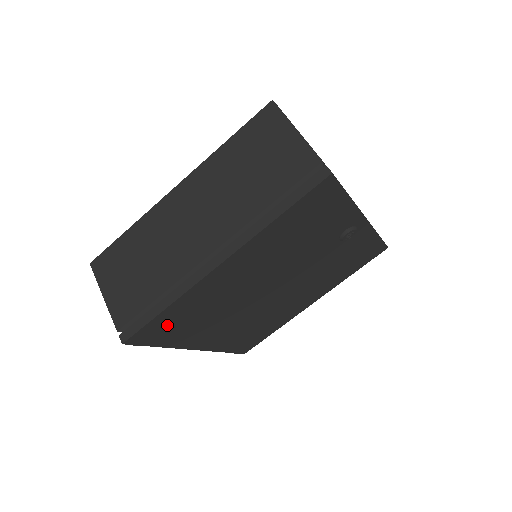
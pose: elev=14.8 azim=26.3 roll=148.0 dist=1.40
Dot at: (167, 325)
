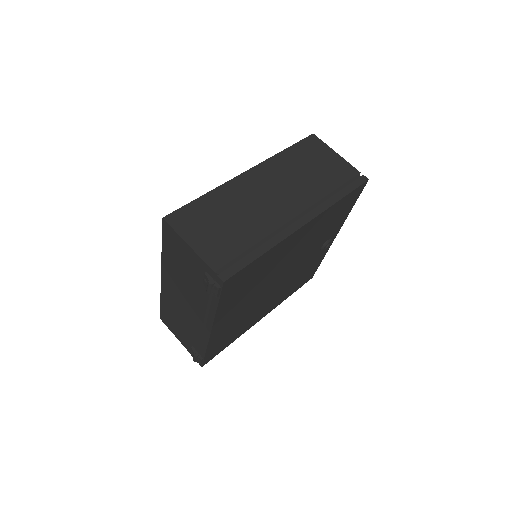
Dot at: (244, 277)
